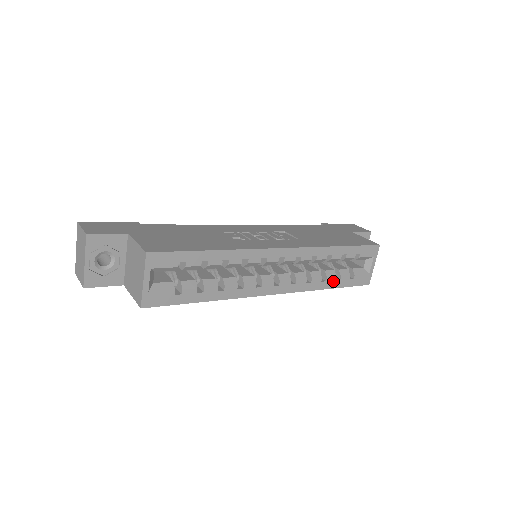
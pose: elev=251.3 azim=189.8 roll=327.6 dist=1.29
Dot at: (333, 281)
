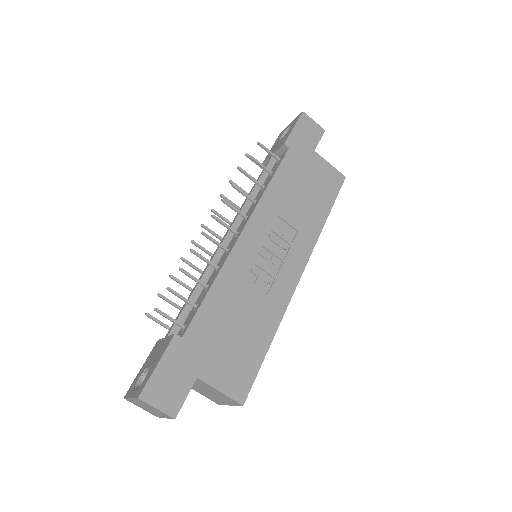
Dot at: occluded
